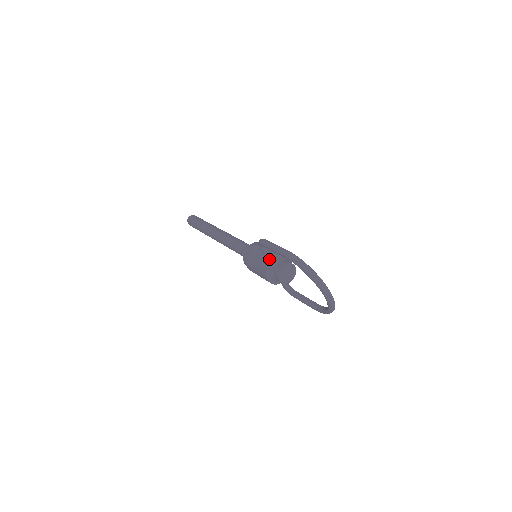
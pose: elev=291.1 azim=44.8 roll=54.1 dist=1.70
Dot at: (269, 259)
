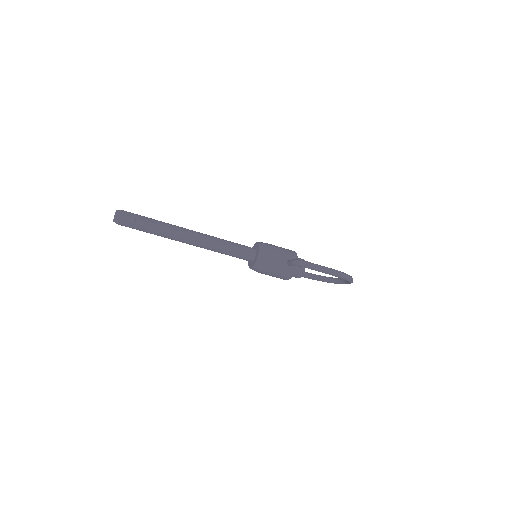
Dot at: (294, 267)
